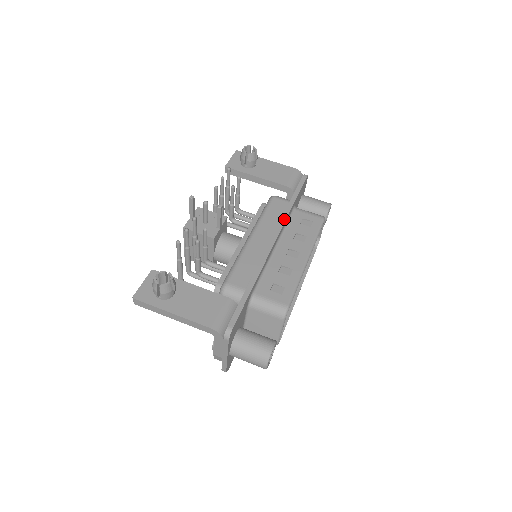
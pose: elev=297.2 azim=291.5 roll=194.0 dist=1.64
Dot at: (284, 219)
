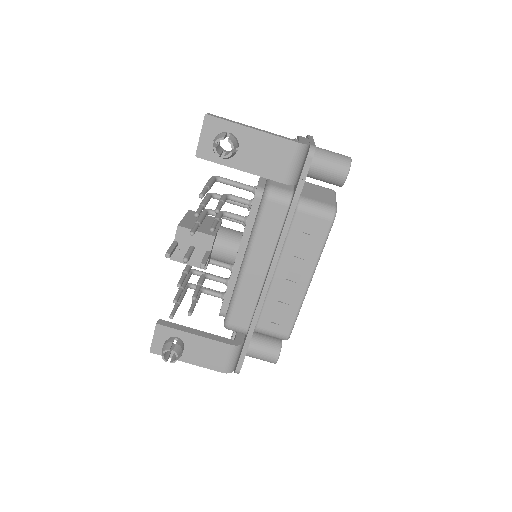
Dot at: (281, 244)
